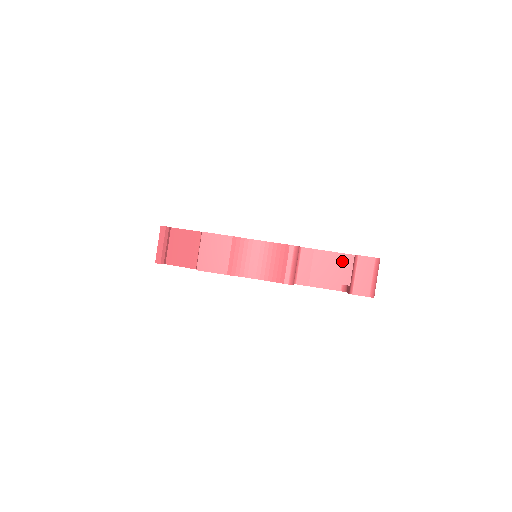
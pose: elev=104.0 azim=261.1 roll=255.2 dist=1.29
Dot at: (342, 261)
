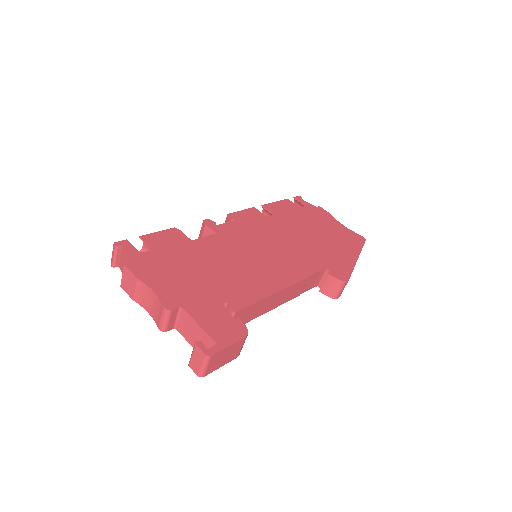
Dot at: (203, 335)
